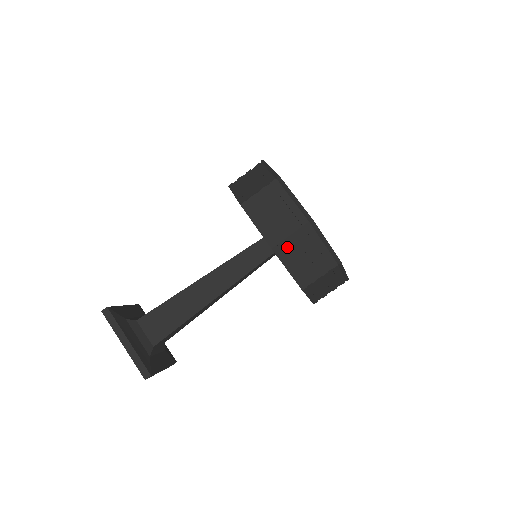
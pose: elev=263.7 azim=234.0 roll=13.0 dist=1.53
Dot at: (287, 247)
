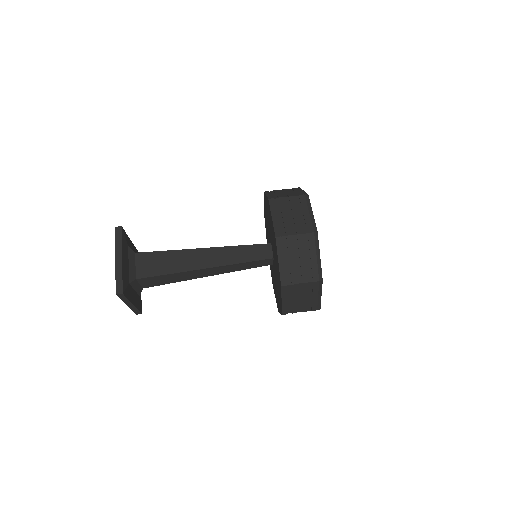
Dot at: (288, 243)
